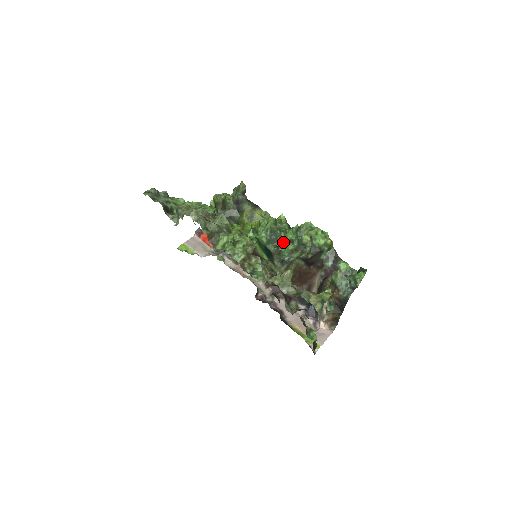
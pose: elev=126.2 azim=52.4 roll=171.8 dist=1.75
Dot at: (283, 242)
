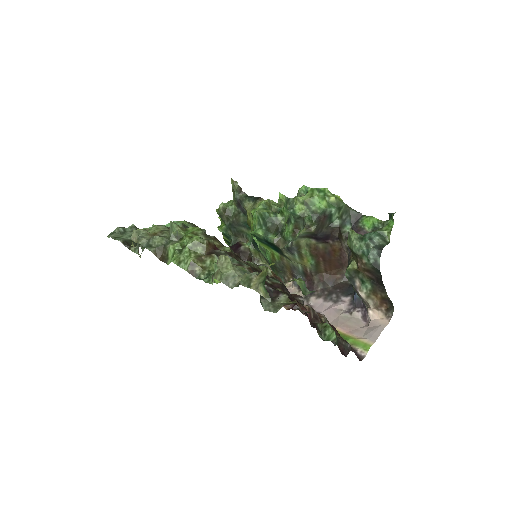
Dot at: (283, 226)
